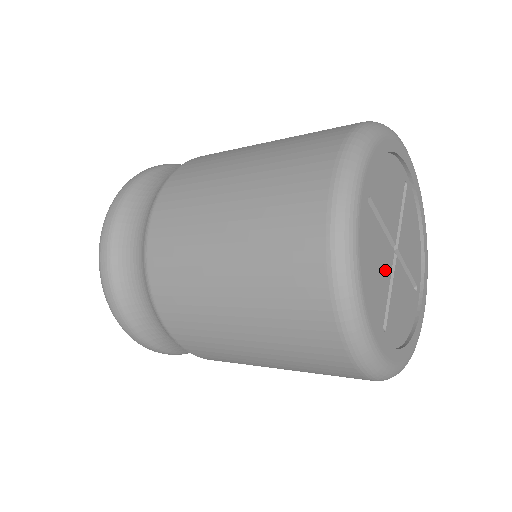
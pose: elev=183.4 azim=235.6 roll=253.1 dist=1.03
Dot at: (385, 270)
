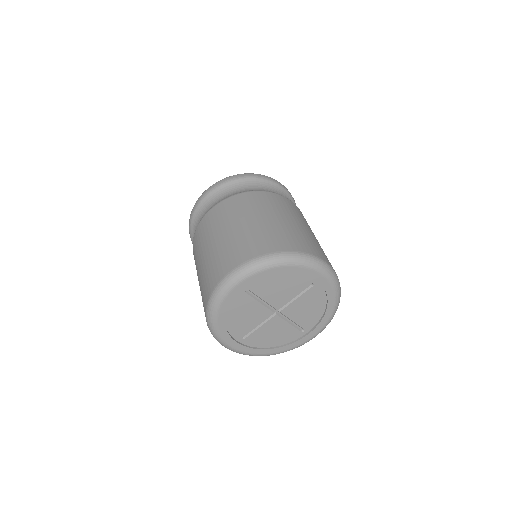
Dot at: (256, 318)
